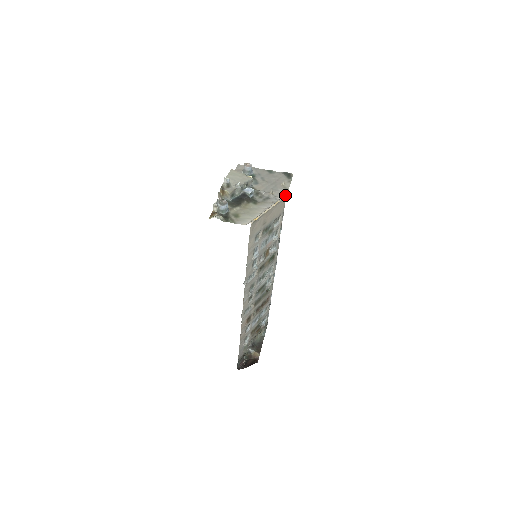
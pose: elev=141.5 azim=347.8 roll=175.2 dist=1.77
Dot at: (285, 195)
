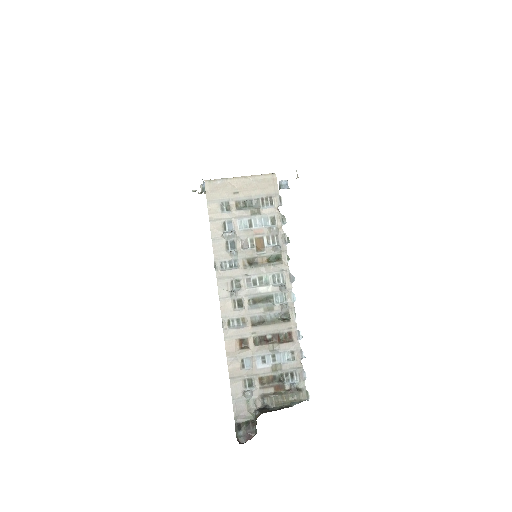
Dot at: occluded
